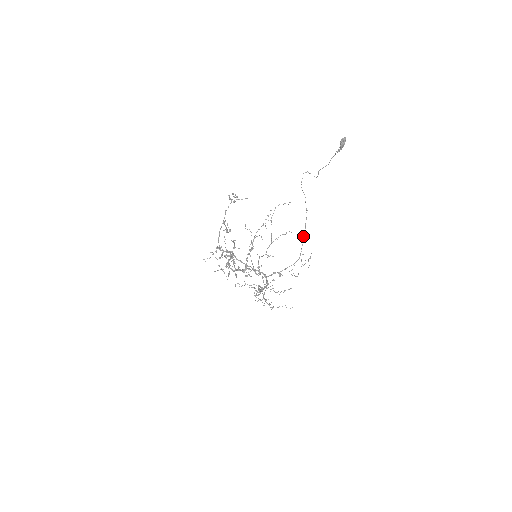
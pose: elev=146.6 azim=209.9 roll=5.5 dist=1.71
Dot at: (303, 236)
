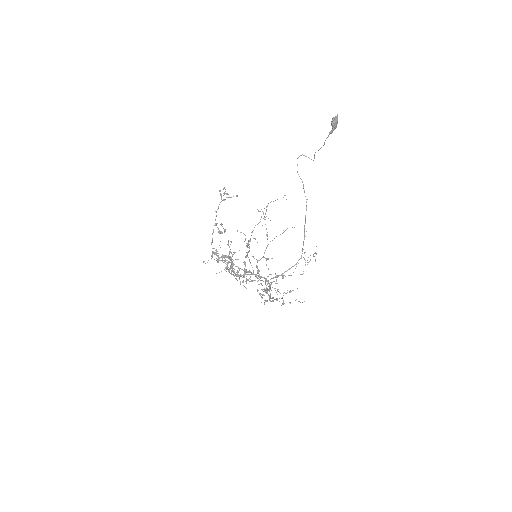
Dot at: (304, 231)
